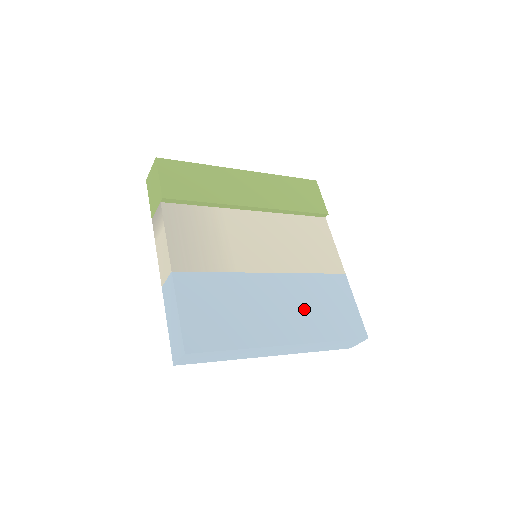
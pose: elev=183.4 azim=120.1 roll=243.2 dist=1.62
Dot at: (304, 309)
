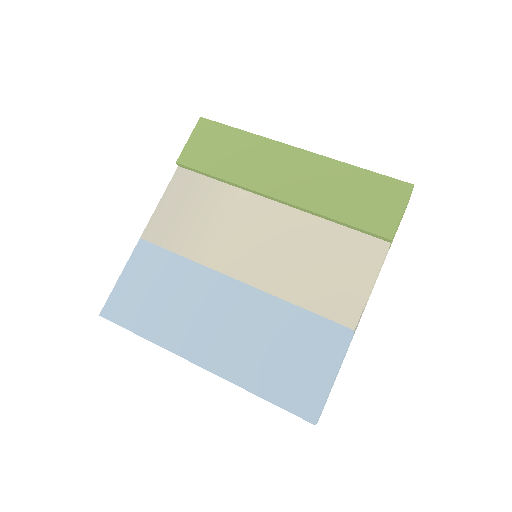
Dot at: (250, 341)
